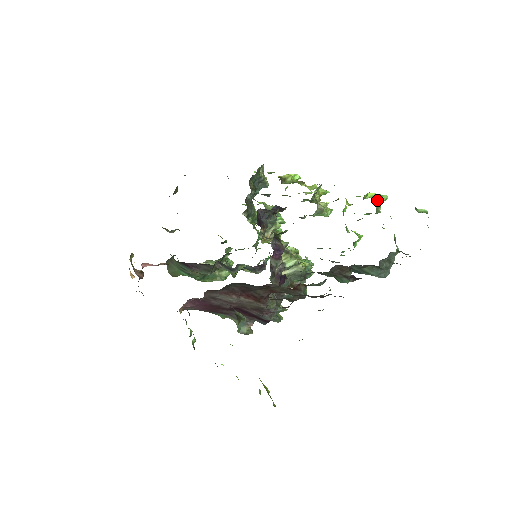
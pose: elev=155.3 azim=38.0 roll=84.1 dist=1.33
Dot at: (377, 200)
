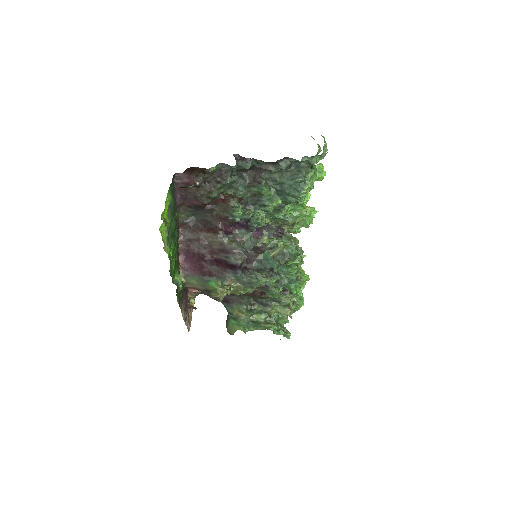
Dot at: occluded
